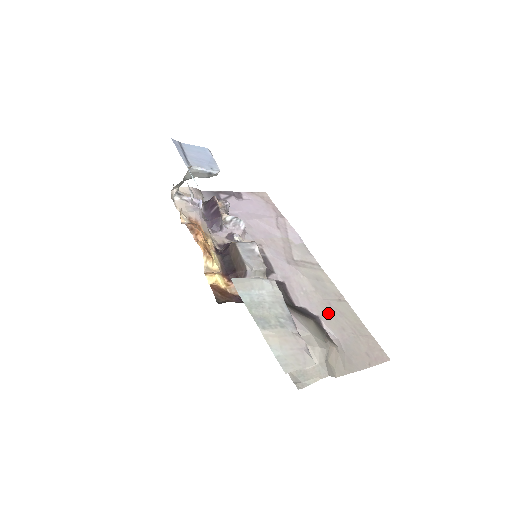
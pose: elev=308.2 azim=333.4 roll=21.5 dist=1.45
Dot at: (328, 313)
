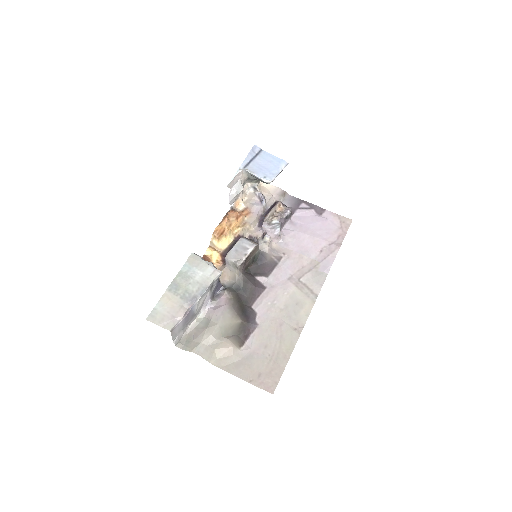
Dot at: (269, 329)
